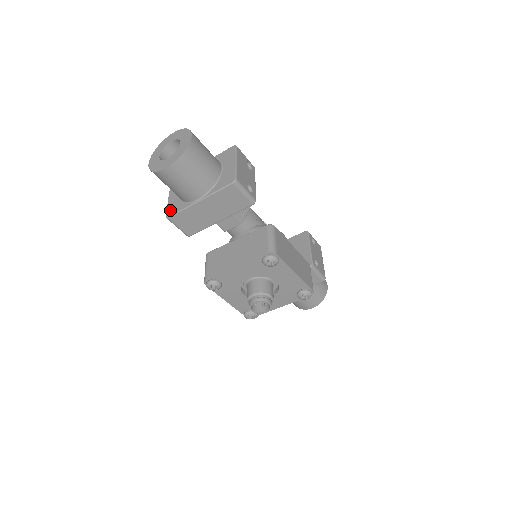
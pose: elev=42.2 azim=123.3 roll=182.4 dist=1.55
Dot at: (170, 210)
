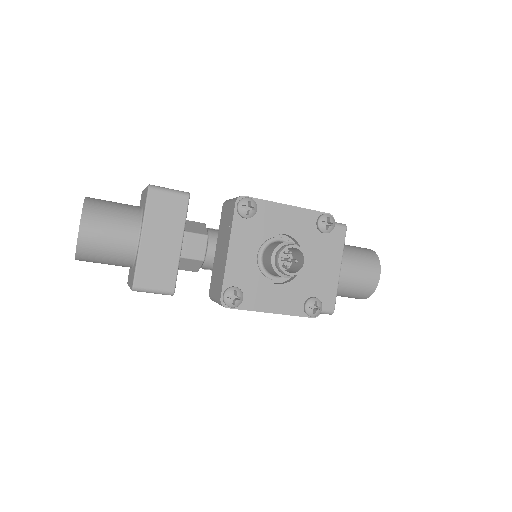
Dot at: (131, 282)
